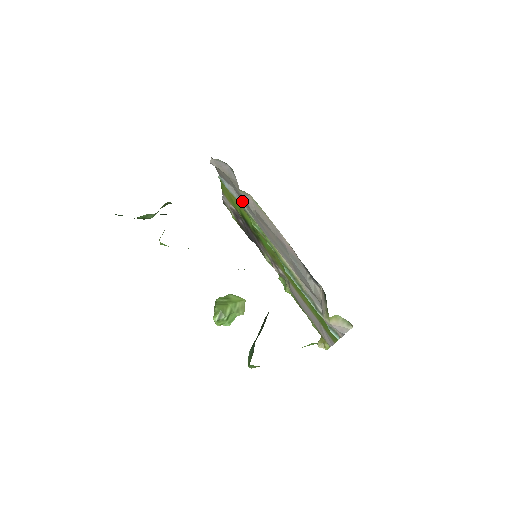
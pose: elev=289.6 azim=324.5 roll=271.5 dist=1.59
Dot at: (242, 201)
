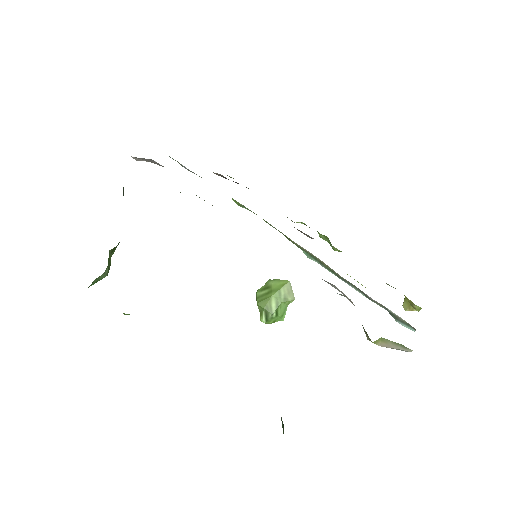
Dot at: occluded
